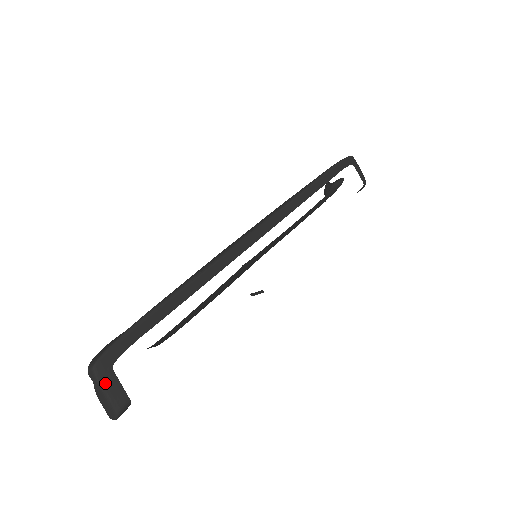
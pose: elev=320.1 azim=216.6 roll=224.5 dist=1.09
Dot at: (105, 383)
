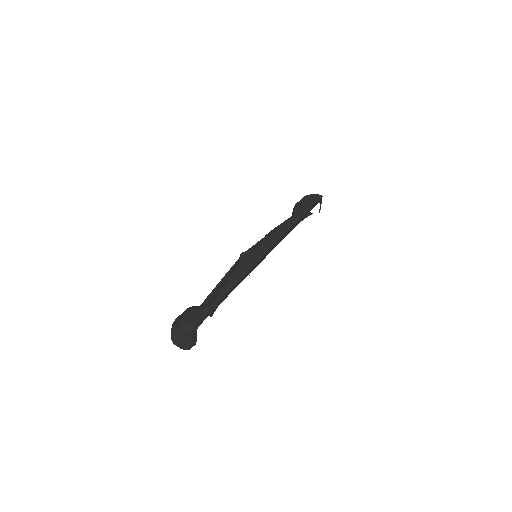
Dot at: (192, 337)
